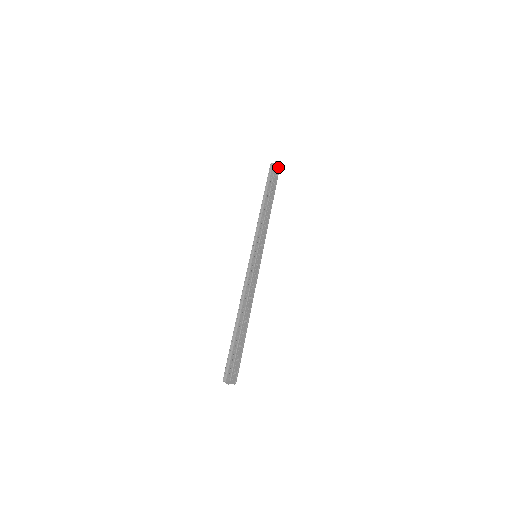
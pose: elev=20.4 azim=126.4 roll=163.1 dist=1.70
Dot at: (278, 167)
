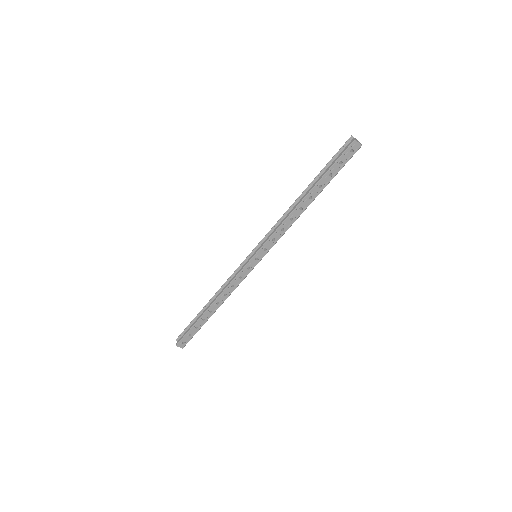
Dot at: (354, 148)
